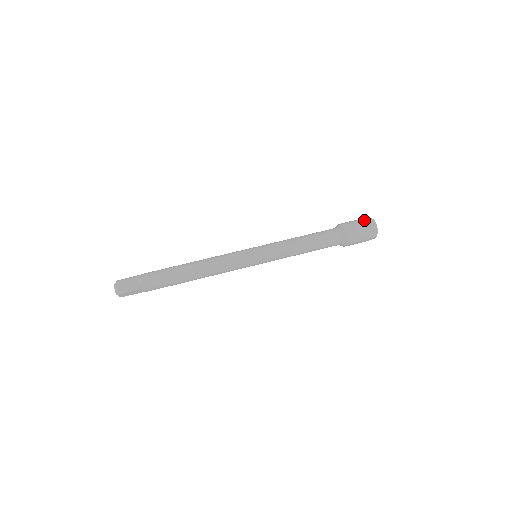
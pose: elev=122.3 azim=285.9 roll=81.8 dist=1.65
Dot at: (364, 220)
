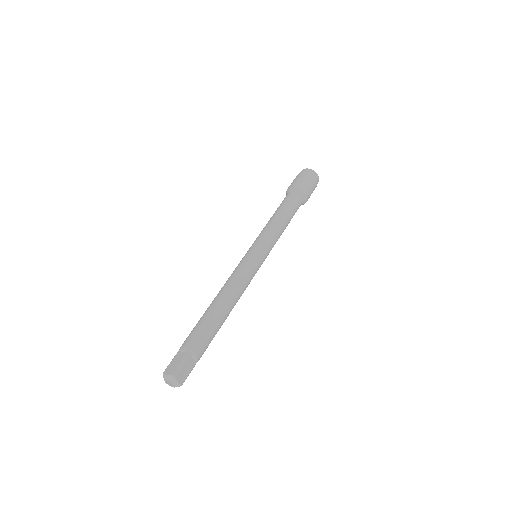
Dot at: occluded
